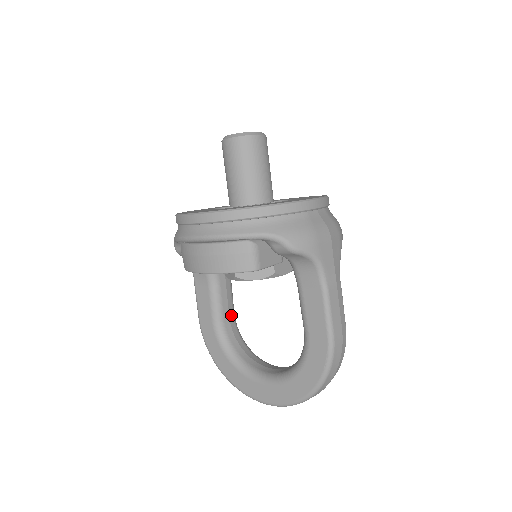
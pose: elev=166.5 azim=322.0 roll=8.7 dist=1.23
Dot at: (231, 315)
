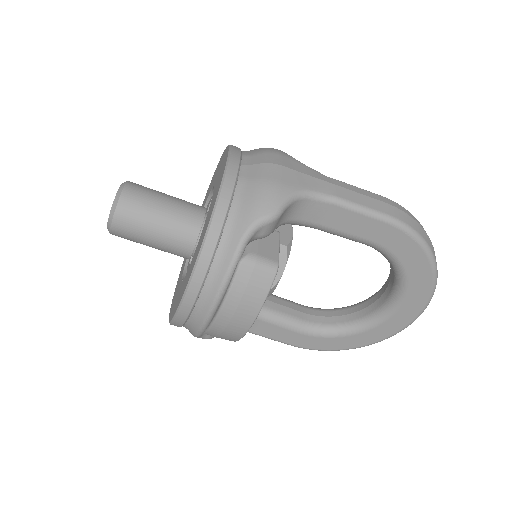
Dot at: (303, 310)
